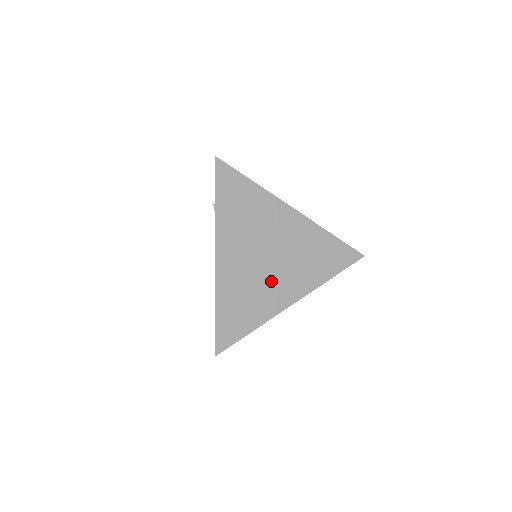
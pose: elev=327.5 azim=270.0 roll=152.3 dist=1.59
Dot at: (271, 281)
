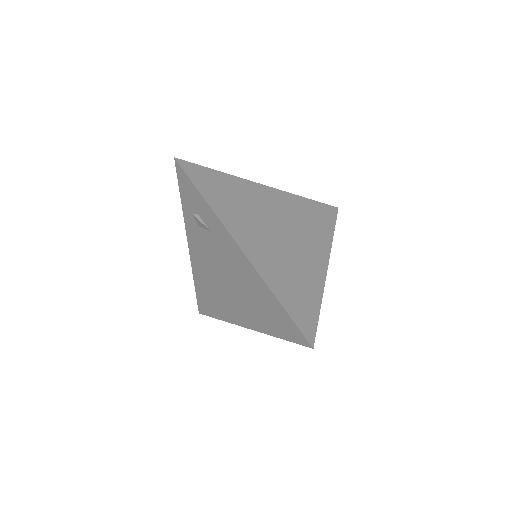
Dot at: (298, 254)
